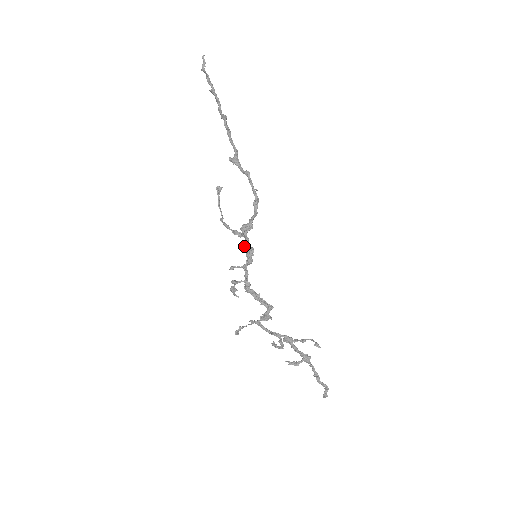
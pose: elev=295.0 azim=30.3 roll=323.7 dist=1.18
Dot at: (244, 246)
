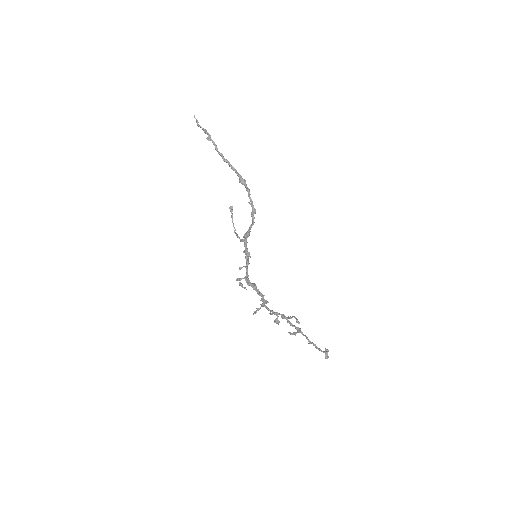
Dot at: (244, 251)
